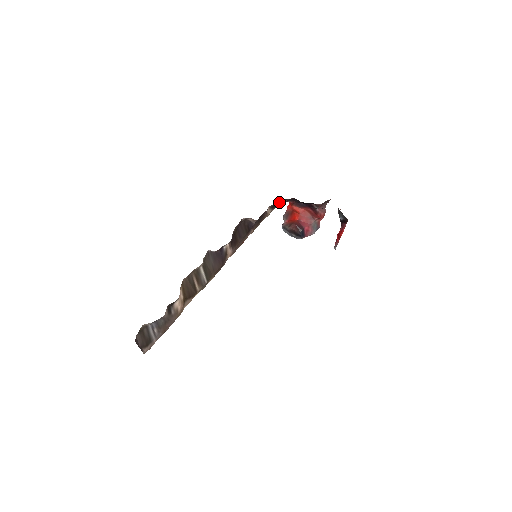
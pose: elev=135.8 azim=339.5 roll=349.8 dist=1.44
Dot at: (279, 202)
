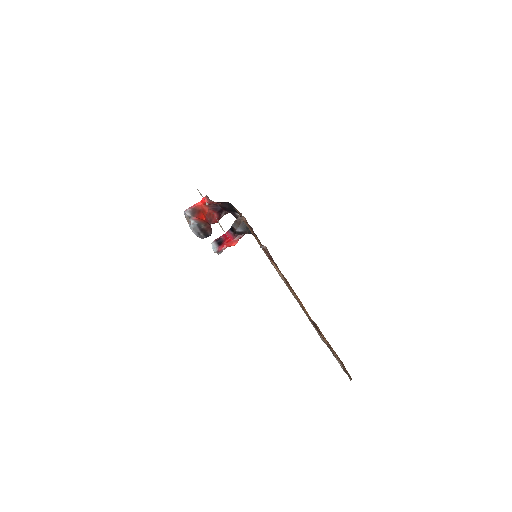
Dot at: occluded
